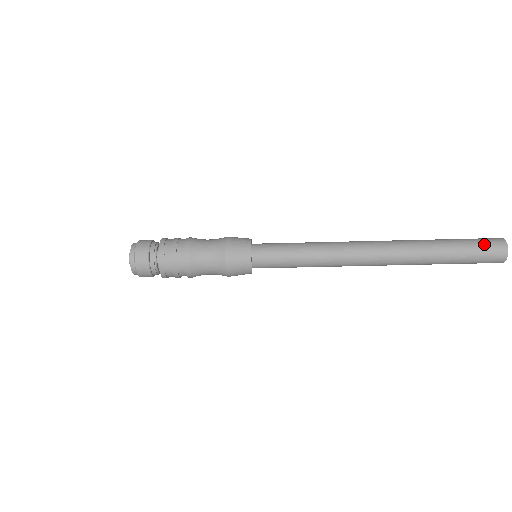
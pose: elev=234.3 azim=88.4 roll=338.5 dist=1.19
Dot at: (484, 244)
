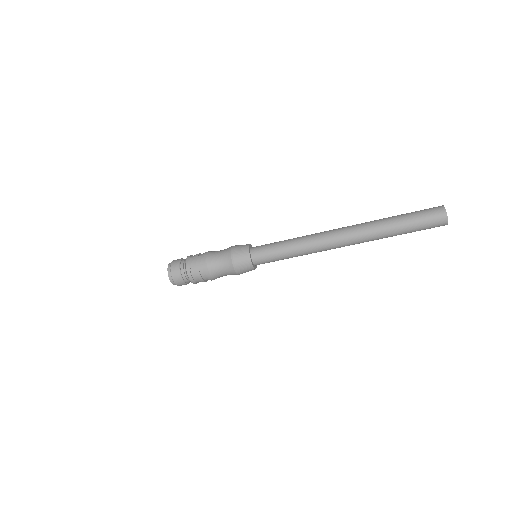
Dot at: (424, 209)
